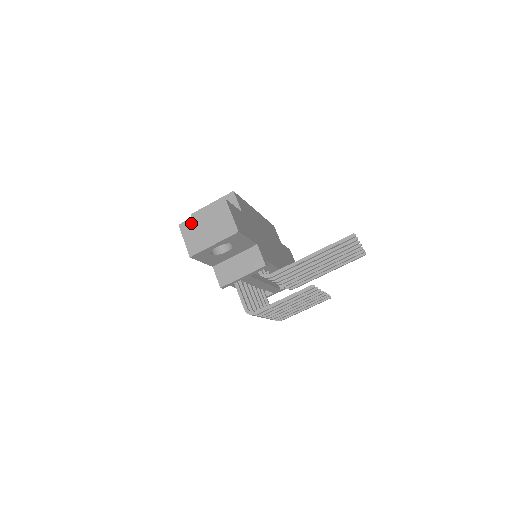
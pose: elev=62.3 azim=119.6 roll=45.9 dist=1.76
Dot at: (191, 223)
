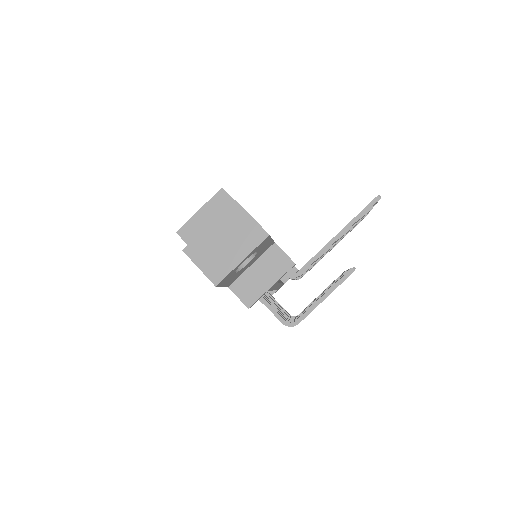
Dot at: (200, 243)
